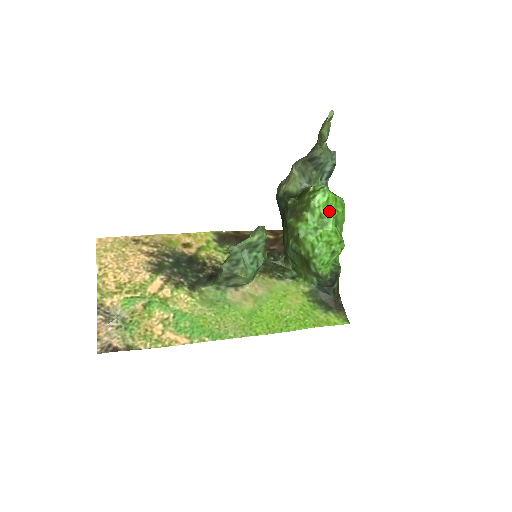
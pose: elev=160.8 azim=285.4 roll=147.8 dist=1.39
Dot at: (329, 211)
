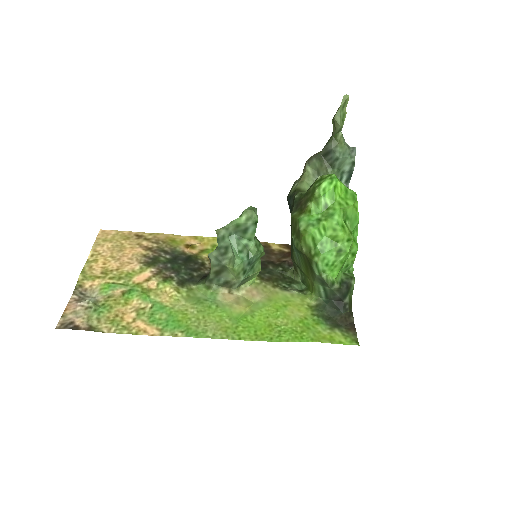
Dot at: (336, 202)
